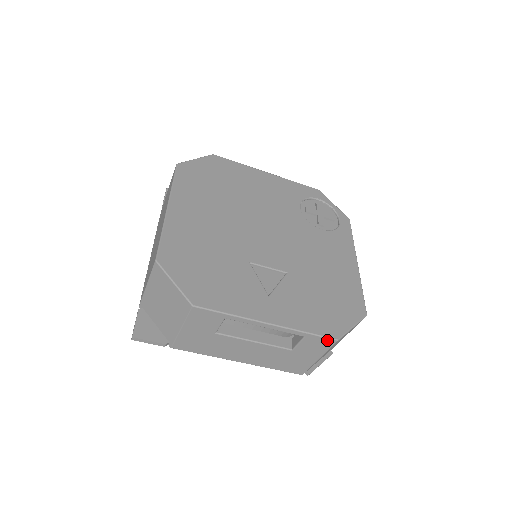
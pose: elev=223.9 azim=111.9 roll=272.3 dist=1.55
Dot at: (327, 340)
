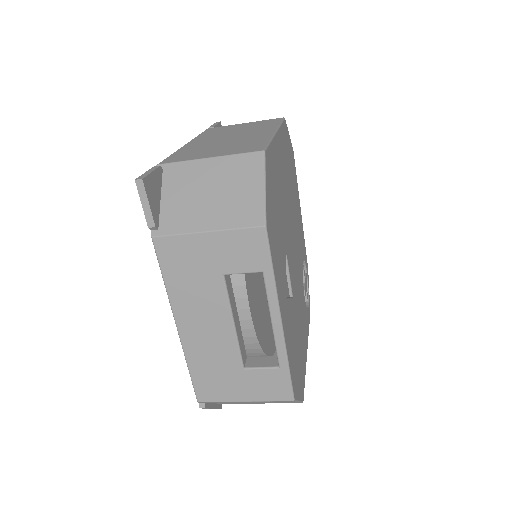
Dot at: (288, 391)
